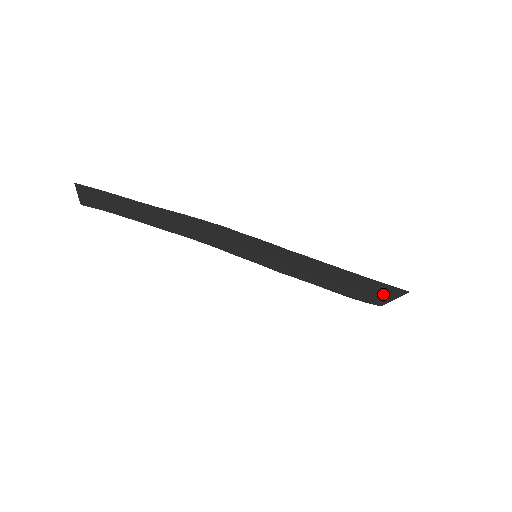
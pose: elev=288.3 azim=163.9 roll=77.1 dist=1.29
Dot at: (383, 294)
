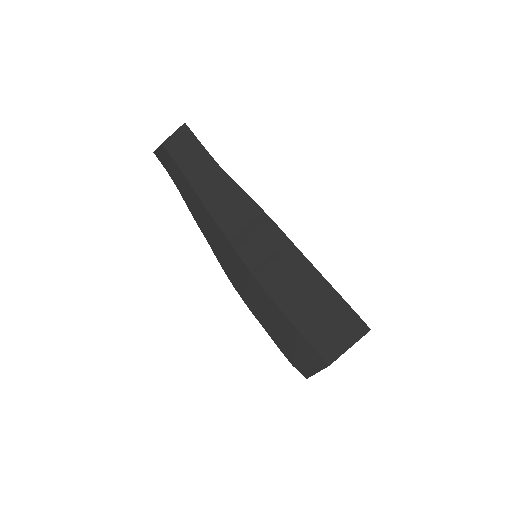
Dot at: (344, 335)
